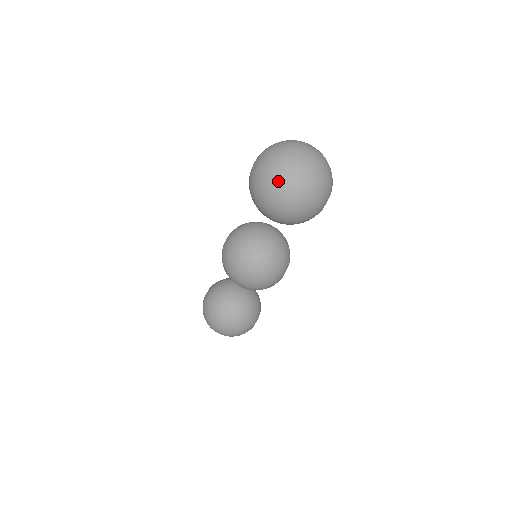
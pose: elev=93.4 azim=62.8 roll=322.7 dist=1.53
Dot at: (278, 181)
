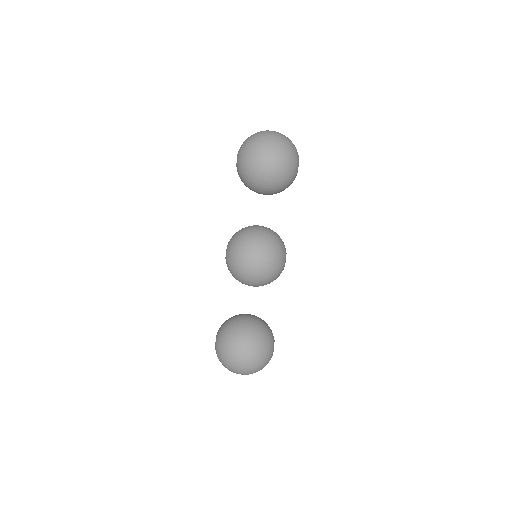
Dot at: (262, 141)
